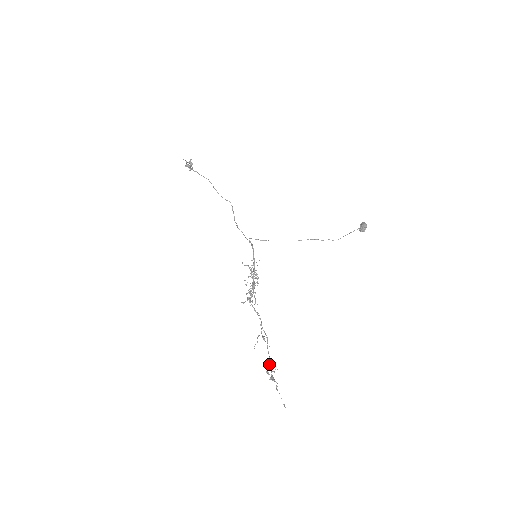
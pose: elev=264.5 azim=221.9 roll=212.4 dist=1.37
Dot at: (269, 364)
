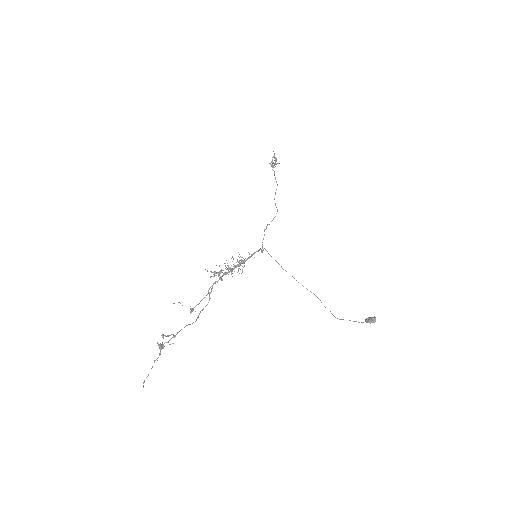
Dot at: (172, 334)
